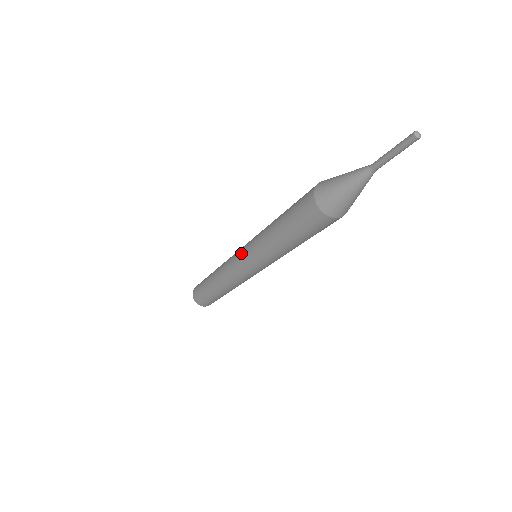
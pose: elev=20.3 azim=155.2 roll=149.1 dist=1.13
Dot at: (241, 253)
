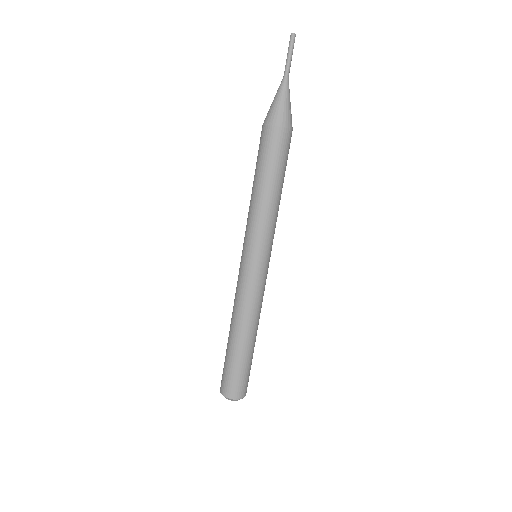
Dot at: occluded
